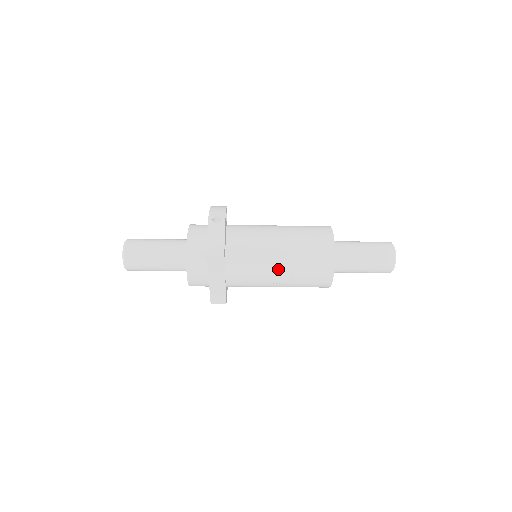
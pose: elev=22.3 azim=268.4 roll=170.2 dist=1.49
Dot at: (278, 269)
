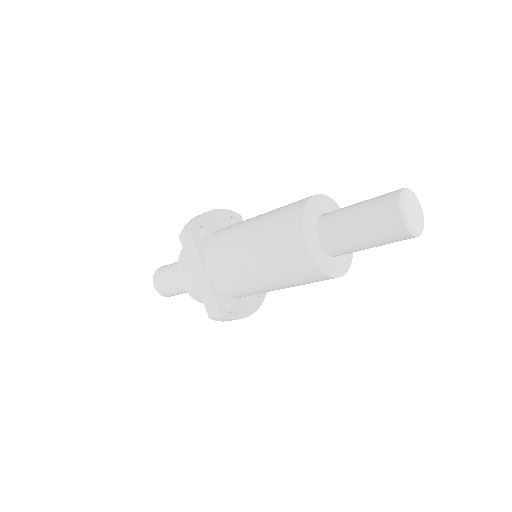
Dot at: (247, 245)
